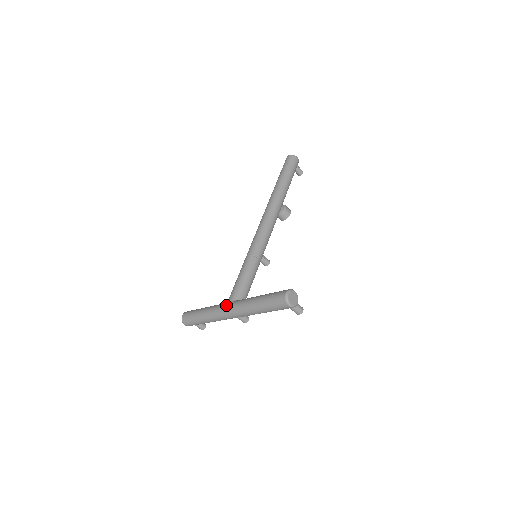
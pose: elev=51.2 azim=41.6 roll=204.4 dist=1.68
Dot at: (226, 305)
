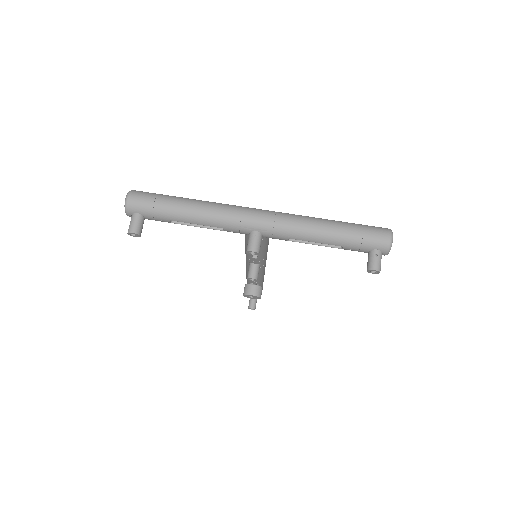
Dot at: occluded
